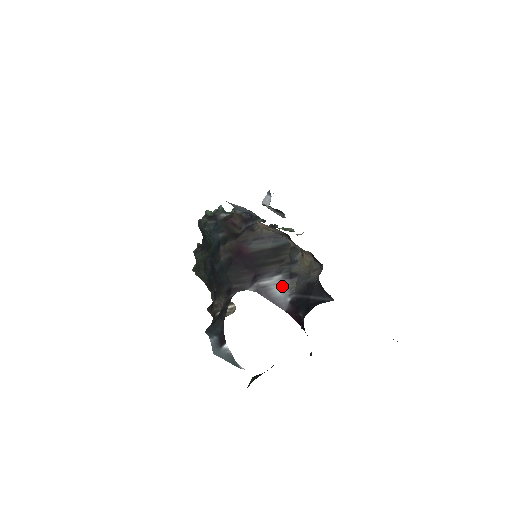
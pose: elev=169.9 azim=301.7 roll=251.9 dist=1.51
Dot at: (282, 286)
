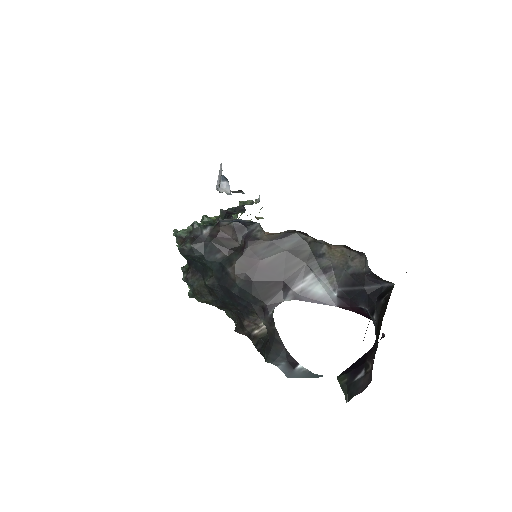
Dot at: (320, 284)
